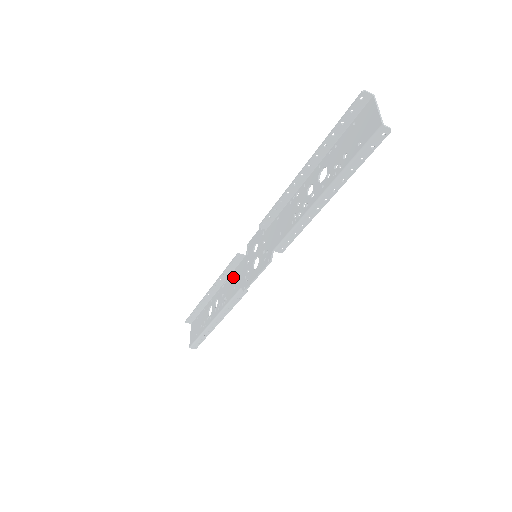
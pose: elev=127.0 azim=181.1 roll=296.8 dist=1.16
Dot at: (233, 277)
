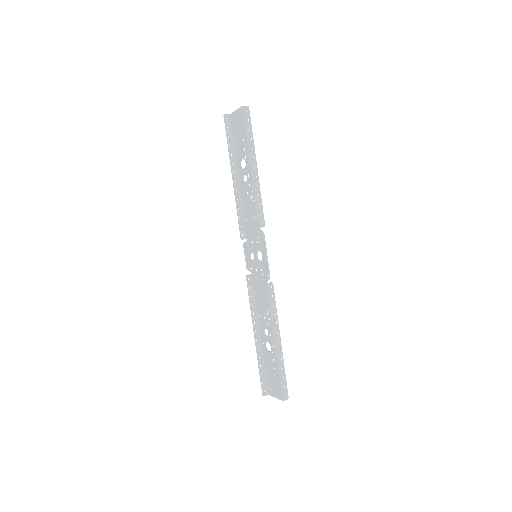
Dot at: (258, 296)
